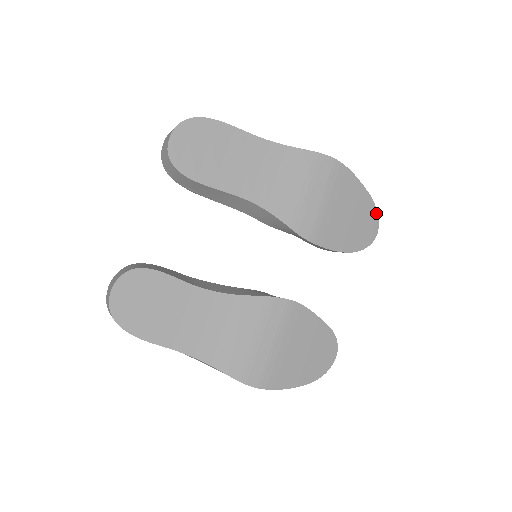
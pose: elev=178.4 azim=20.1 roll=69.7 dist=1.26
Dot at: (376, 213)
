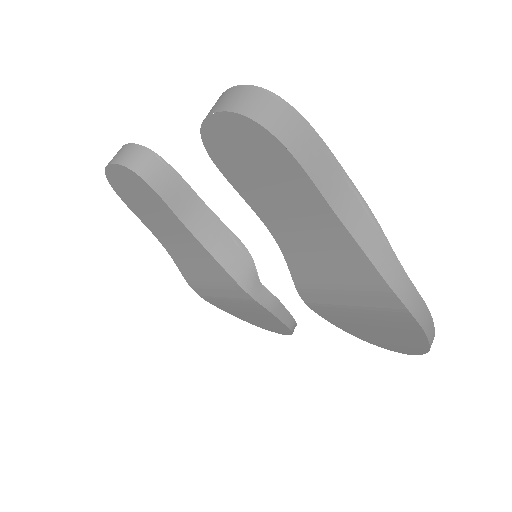
Dot at: (423, 352)
